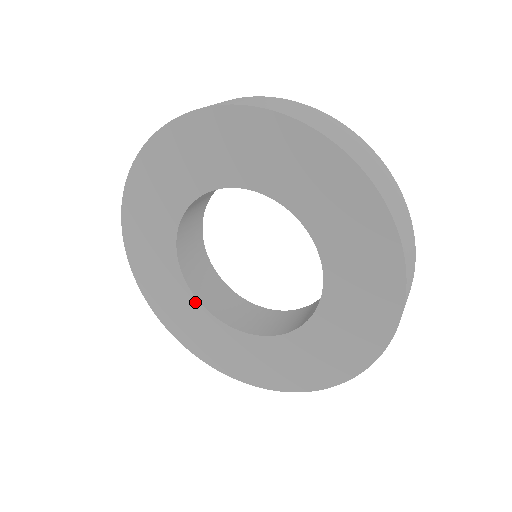
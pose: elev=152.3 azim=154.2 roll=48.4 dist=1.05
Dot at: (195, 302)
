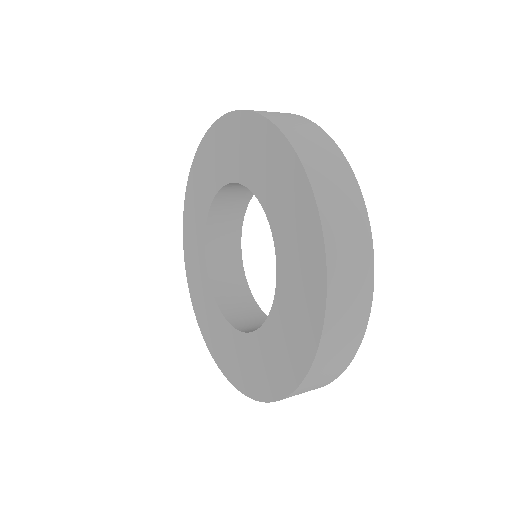
Dot at: (231, 329)
